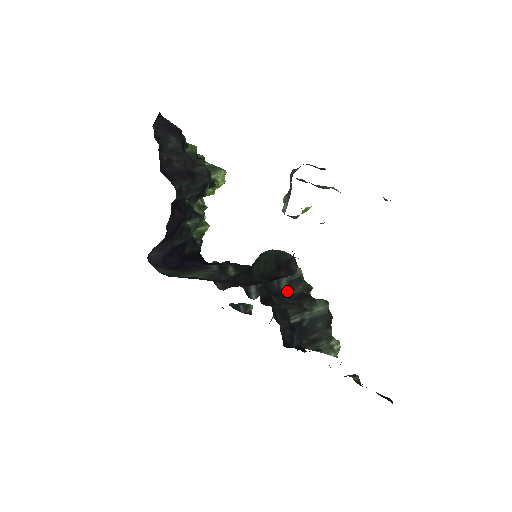
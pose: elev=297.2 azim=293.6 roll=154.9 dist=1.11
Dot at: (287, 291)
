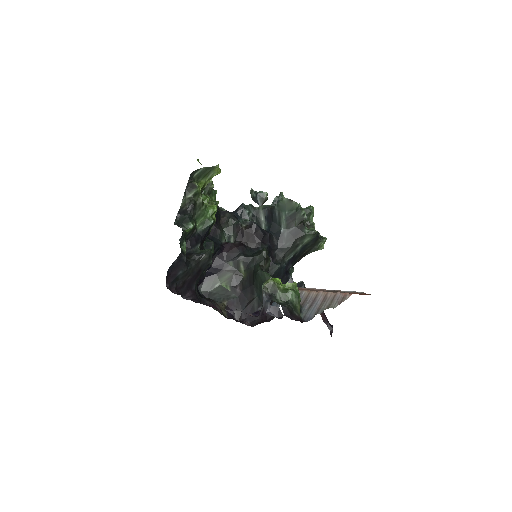
Dot at: (285, 230)
